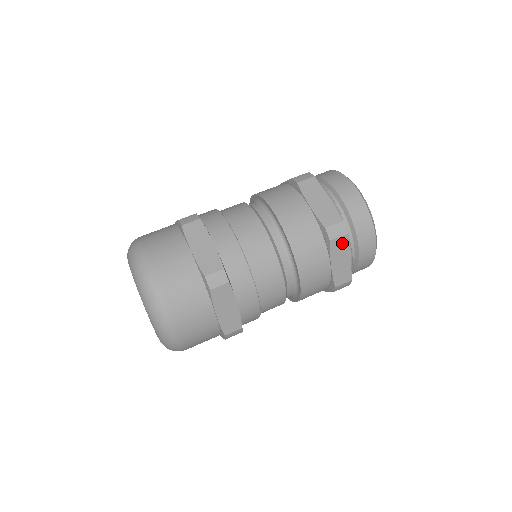
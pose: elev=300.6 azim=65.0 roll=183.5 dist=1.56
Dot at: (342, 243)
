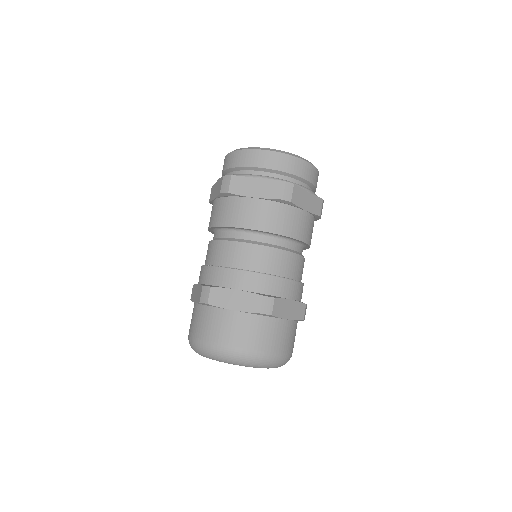
Dot at: (297, 193)
